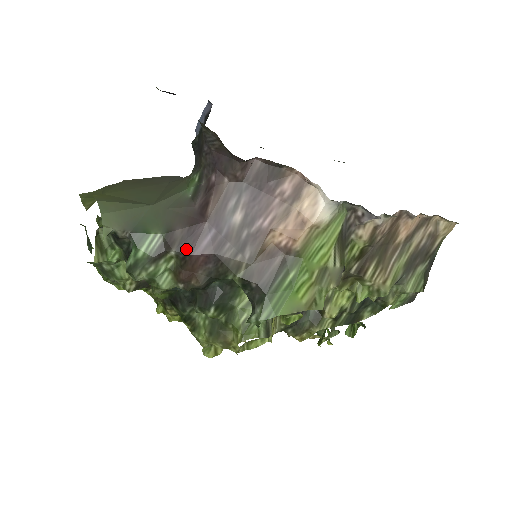
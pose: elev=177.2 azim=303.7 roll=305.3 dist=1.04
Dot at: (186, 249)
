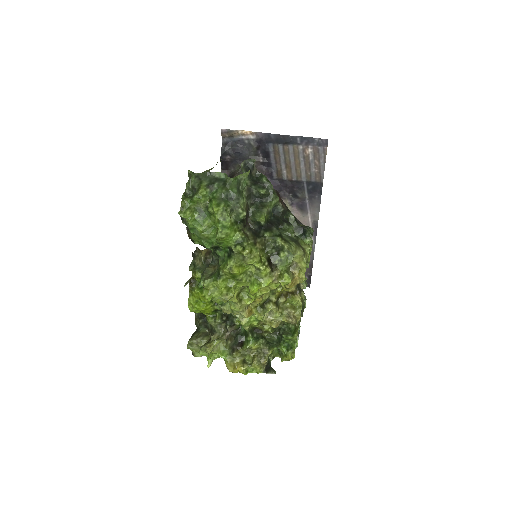
Dot at: (275, 190)
